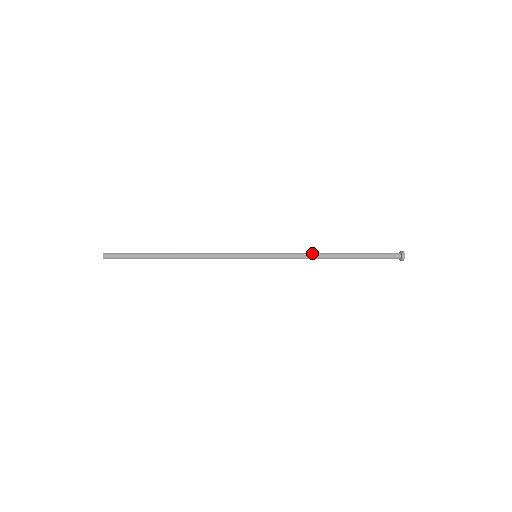
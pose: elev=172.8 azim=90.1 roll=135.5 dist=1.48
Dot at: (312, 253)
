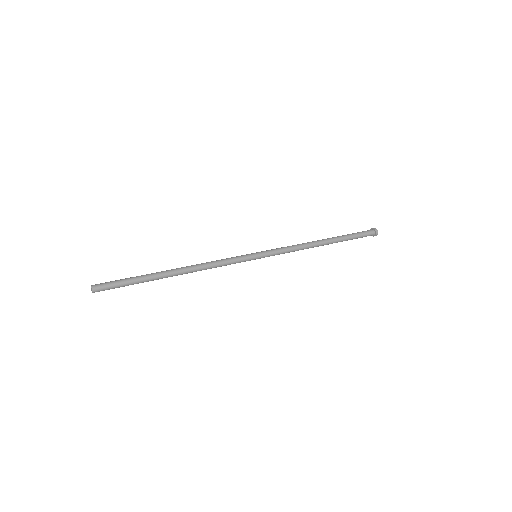
Dot at: (305, 243)
